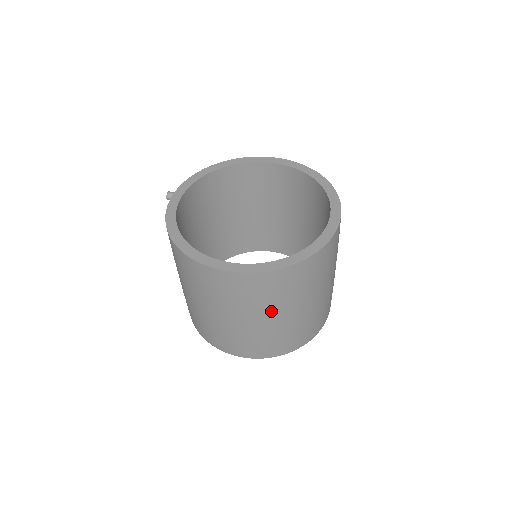
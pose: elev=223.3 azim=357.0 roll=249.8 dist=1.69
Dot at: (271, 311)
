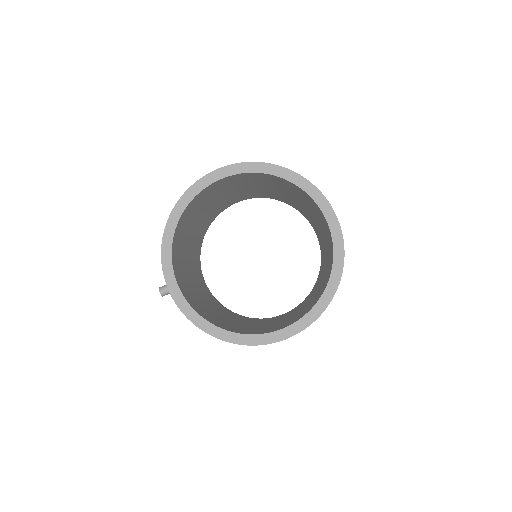
Dot at: occluded
